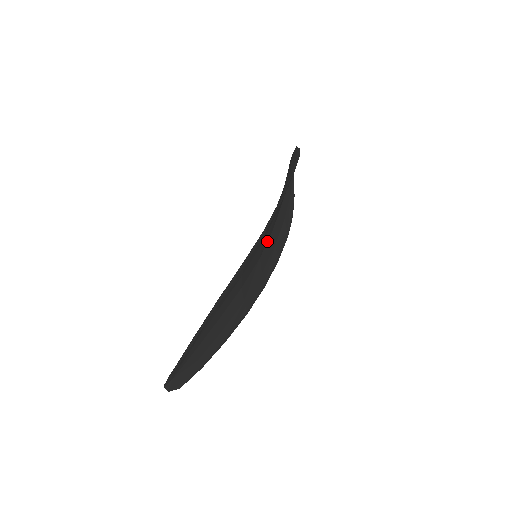
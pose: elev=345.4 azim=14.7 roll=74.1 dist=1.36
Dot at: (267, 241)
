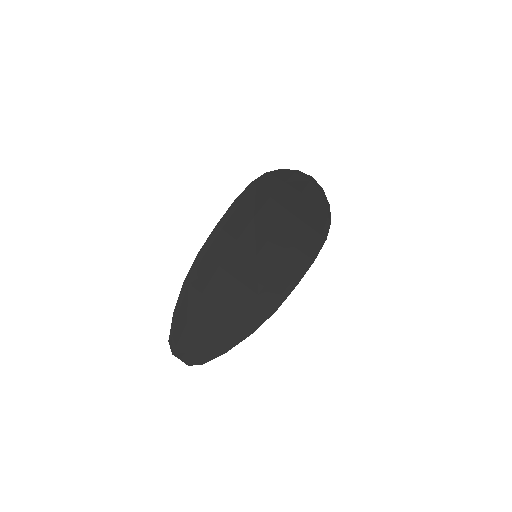
Dot at: (266, 242)
